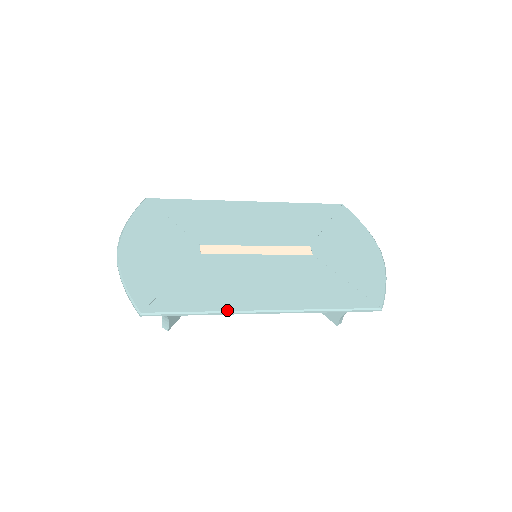
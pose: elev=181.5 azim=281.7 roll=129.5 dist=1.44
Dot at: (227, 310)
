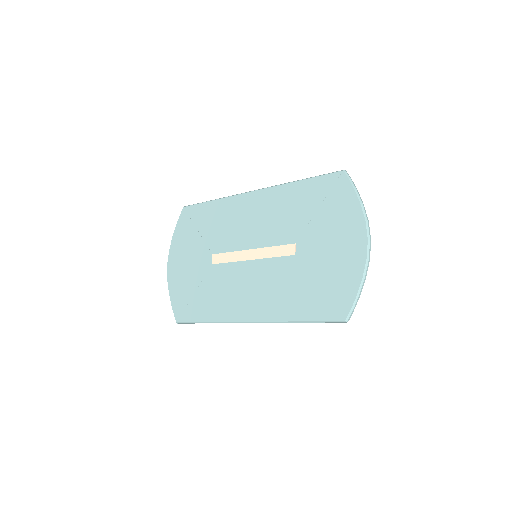
Dot at: (222, 321)
